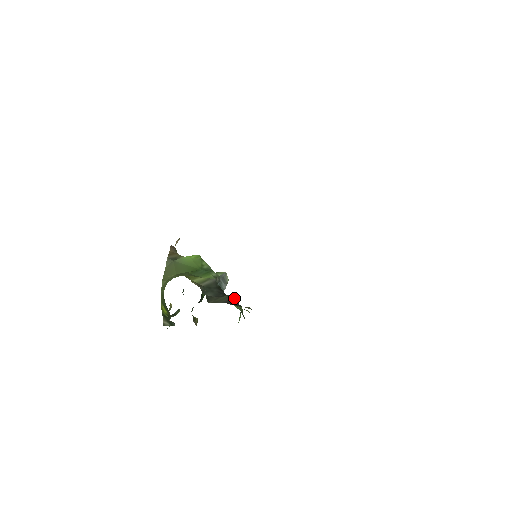
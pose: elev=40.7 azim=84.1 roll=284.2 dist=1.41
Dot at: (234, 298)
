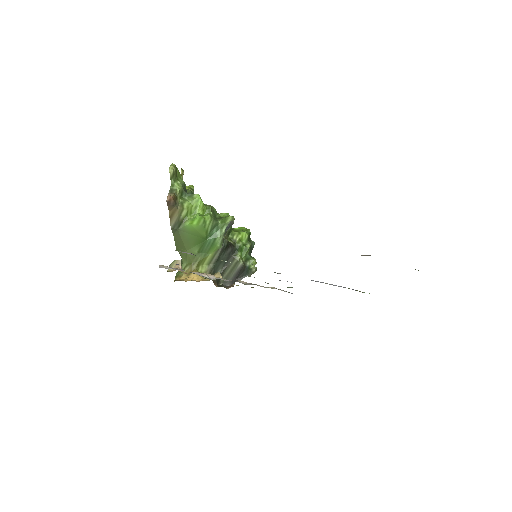
Dot at: (241, 268)
